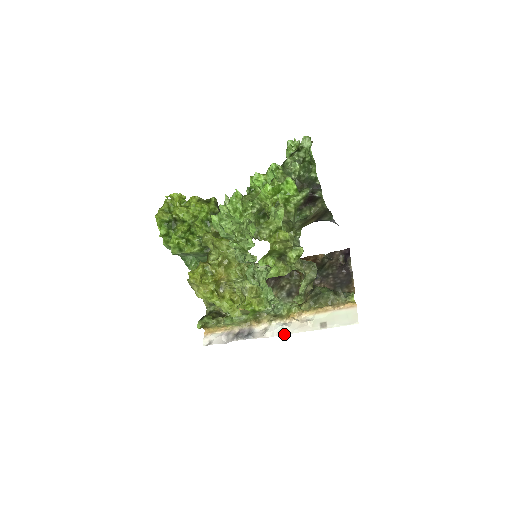
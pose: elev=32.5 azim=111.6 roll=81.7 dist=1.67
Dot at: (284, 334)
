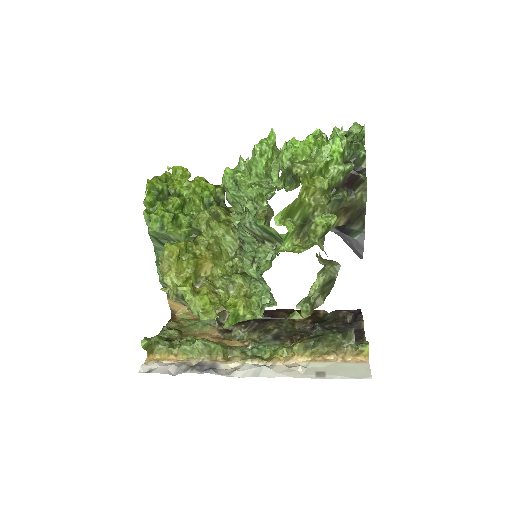
Dot at: (262, 376)
